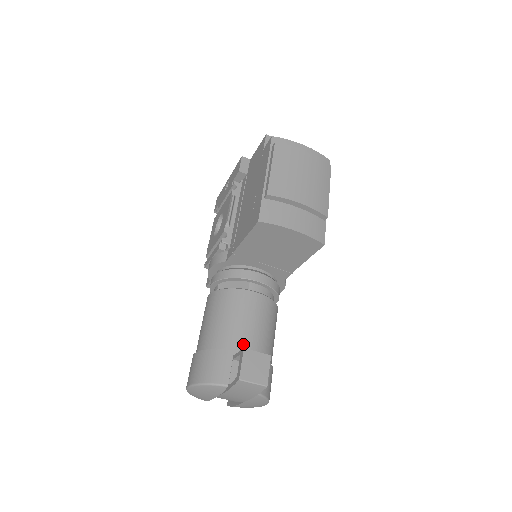
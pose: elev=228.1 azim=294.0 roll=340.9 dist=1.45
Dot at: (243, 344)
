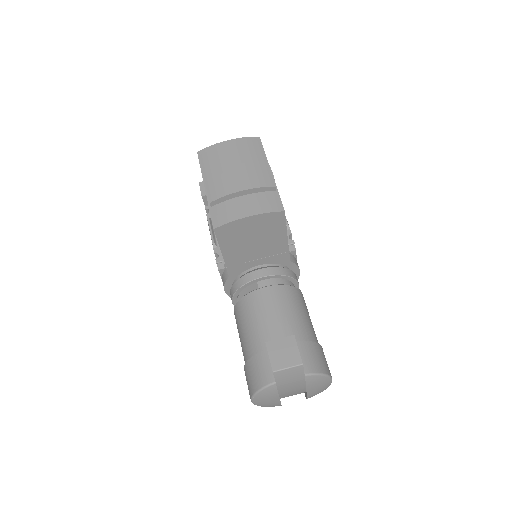
Dot at: (273, 338)
